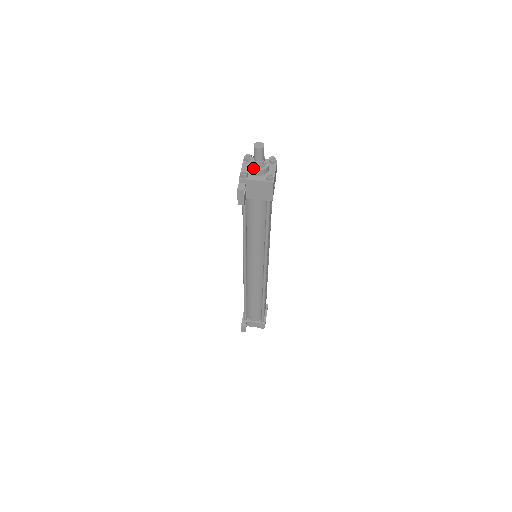
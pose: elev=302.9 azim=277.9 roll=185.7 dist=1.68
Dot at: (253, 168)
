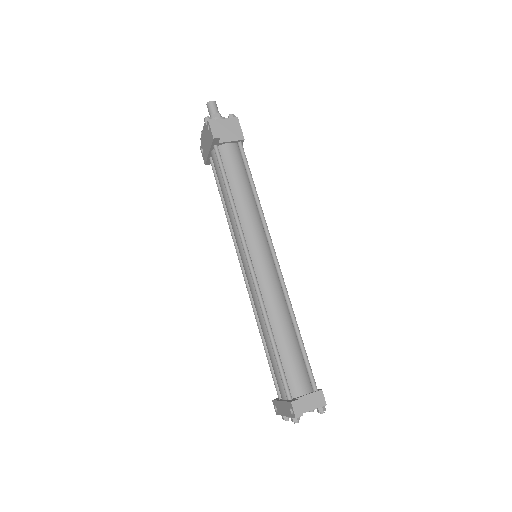
Dot at: (214, 118)
